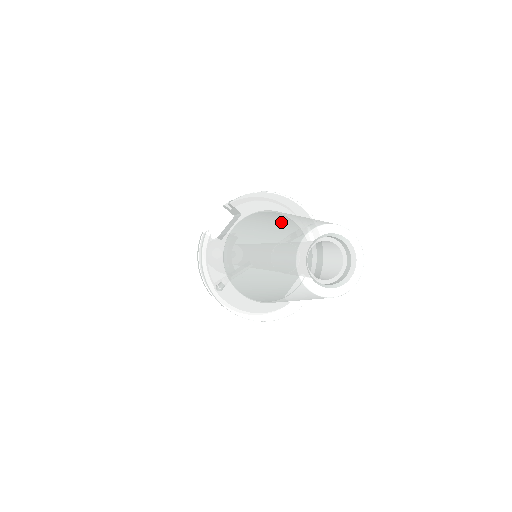
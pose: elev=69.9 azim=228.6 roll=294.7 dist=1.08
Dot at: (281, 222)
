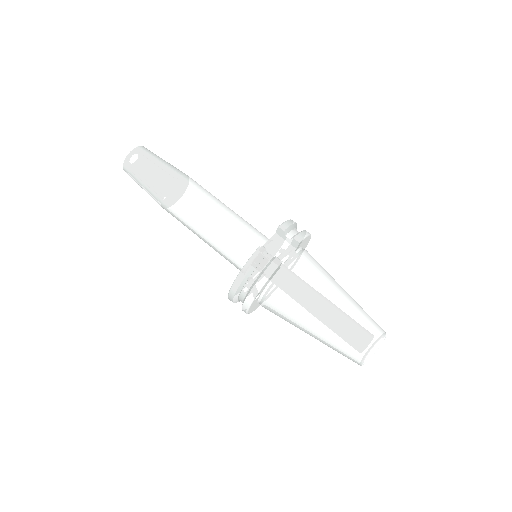
Dot at: (351, 304)
